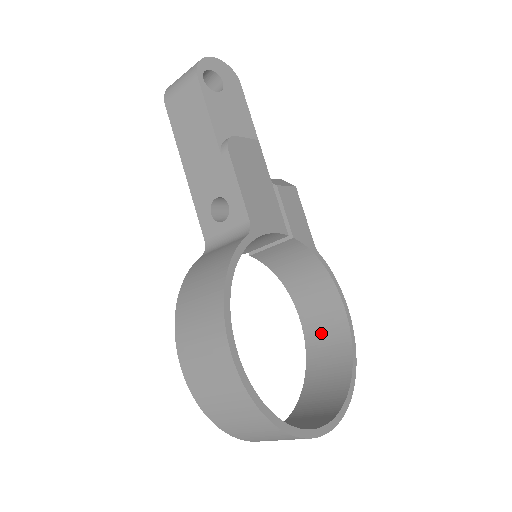
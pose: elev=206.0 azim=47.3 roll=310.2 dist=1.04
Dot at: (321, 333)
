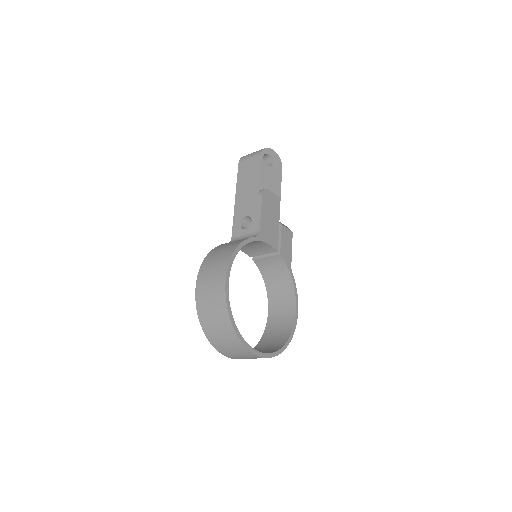
Dot at: (277, 322)
